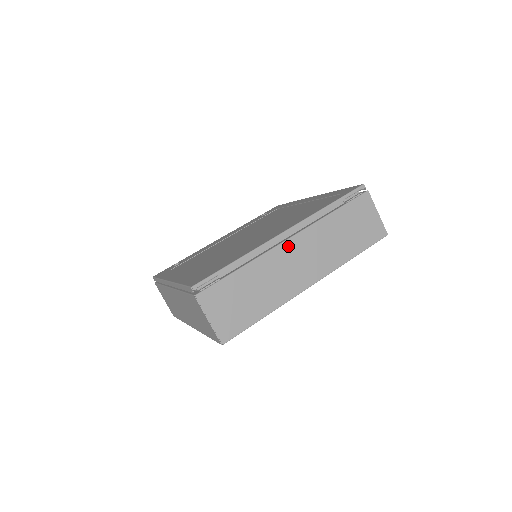
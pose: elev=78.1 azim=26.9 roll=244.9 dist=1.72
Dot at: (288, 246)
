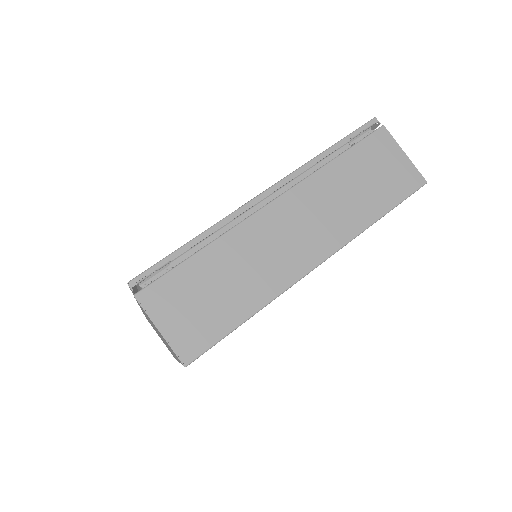
Dot at: (272, 211)
